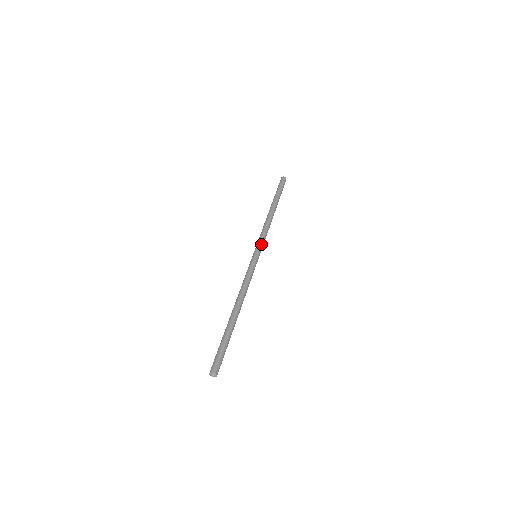
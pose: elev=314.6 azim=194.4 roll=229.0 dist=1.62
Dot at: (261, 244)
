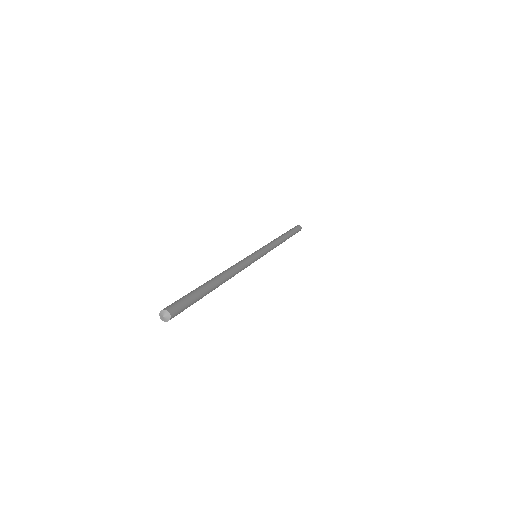
Dot at: (262, 248)
